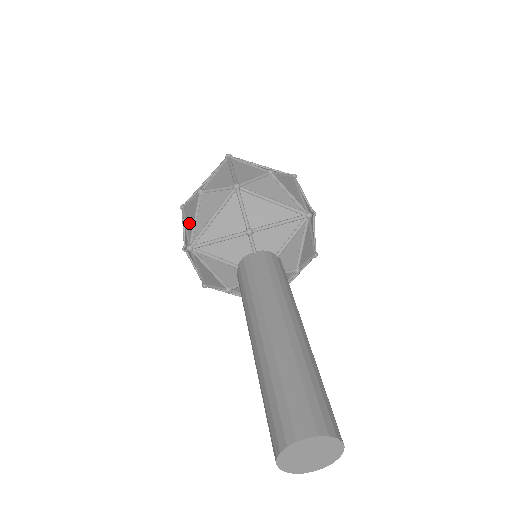
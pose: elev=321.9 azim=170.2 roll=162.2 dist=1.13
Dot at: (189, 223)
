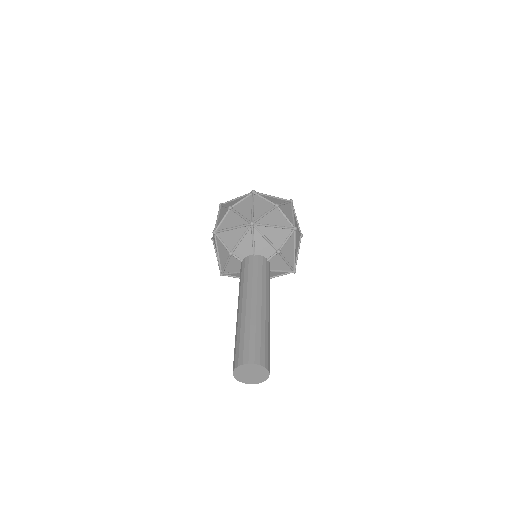
Dot at: occluded
